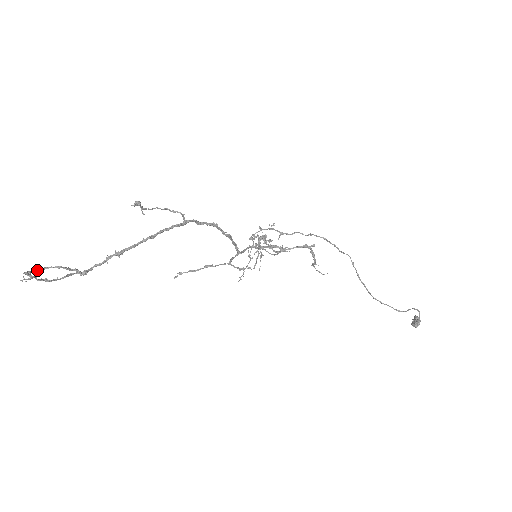
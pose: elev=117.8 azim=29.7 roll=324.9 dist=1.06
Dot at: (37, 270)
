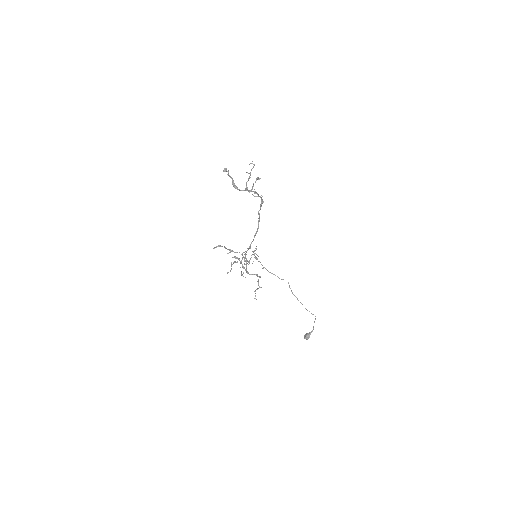
Dot at: occluded
